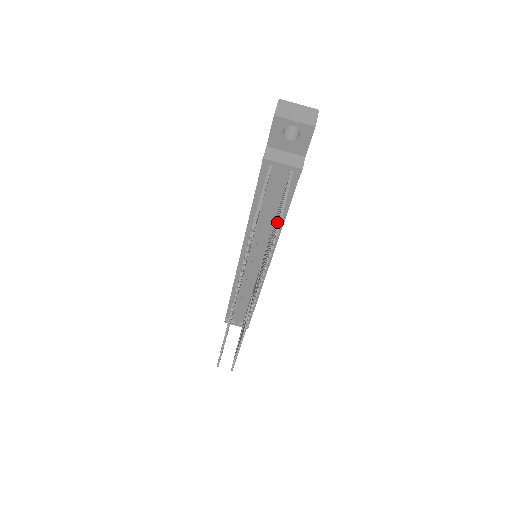
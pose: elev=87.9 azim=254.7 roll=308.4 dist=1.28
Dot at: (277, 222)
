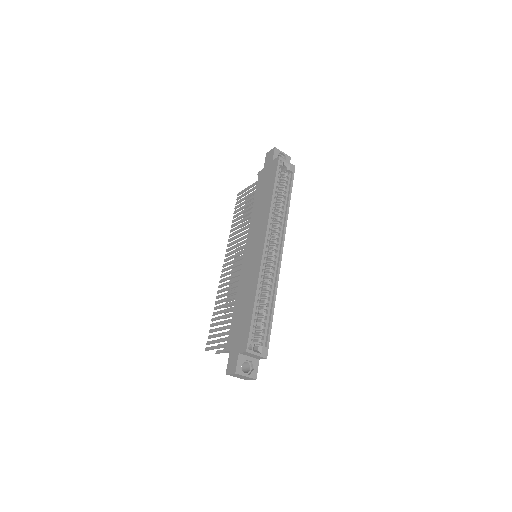
Dot at: occluded
